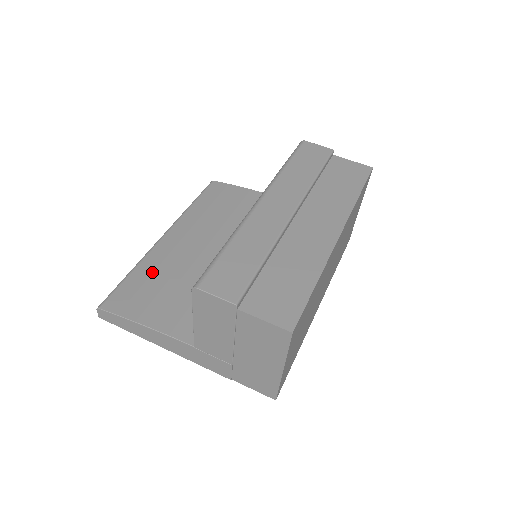
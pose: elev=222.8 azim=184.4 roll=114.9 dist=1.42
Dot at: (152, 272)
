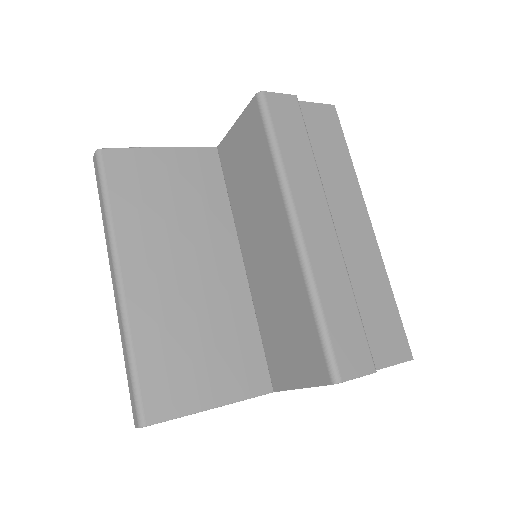
Dot at: (159, 340)
